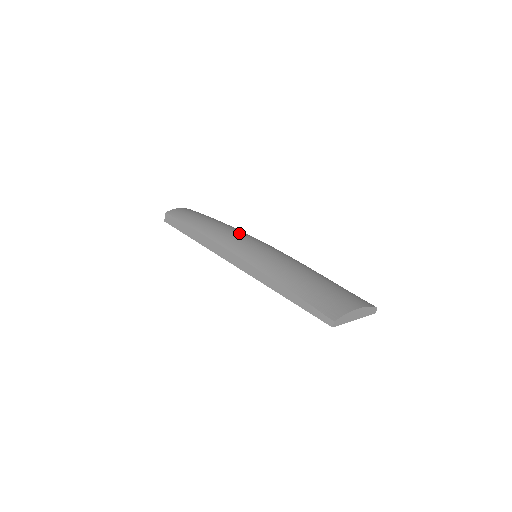
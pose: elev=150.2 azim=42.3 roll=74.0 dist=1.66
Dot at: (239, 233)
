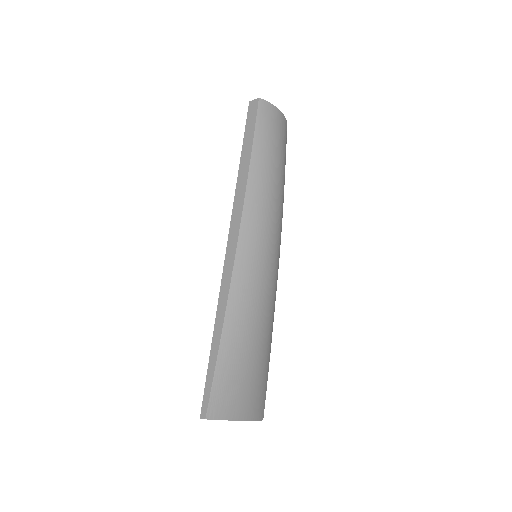
Dot at: (272, 220)
